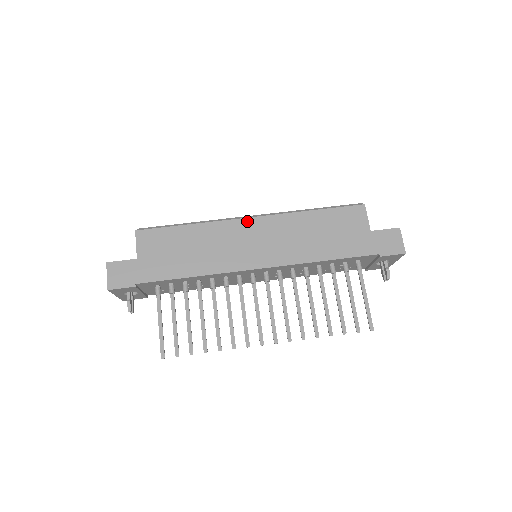
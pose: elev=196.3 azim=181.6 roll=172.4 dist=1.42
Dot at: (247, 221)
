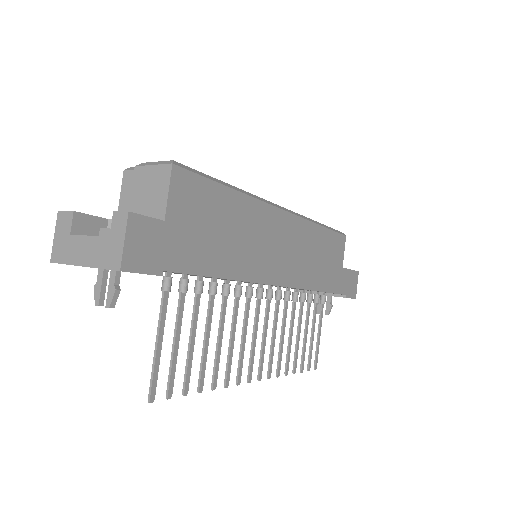
Dot at: (281, 214)
